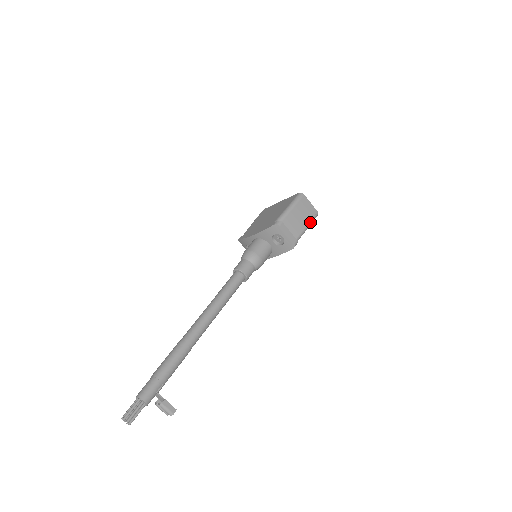
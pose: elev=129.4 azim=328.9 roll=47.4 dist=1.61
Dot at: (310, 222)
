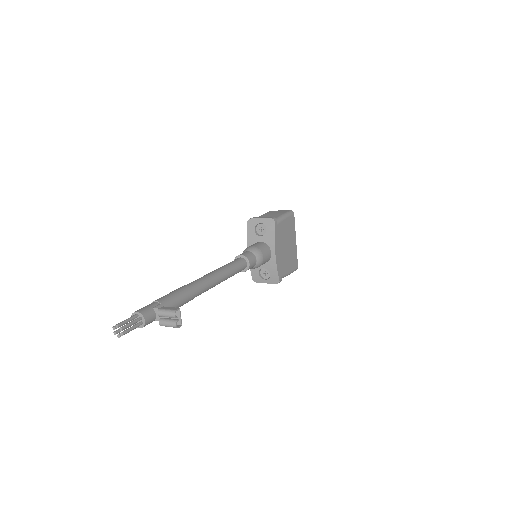
Dot at: (285, 213)
